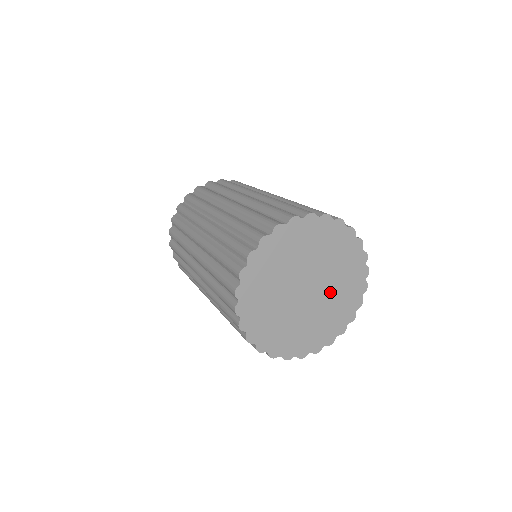
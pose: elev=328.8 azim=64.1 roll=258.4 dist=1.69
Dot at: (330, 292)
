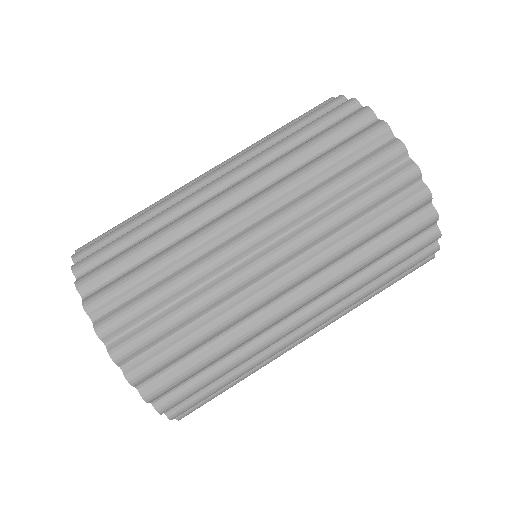
Dot at: occluded
